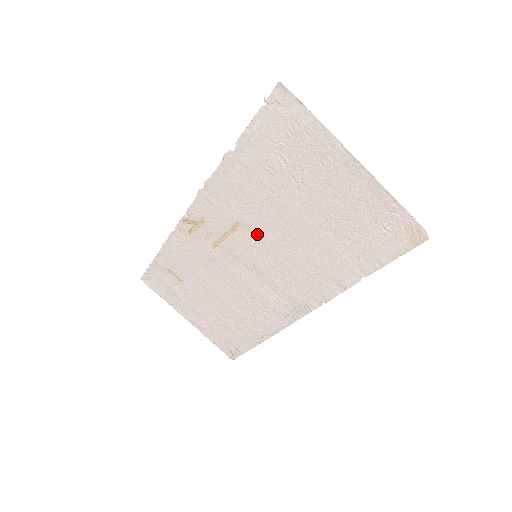
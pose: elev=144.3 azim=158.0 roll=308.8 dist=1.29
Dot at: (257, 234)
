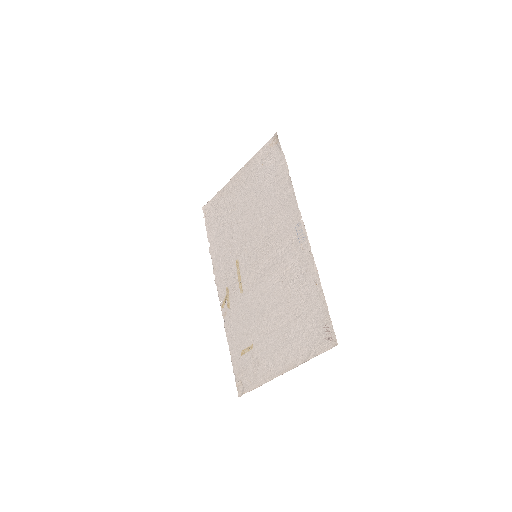
Dot at: (245, 249)
